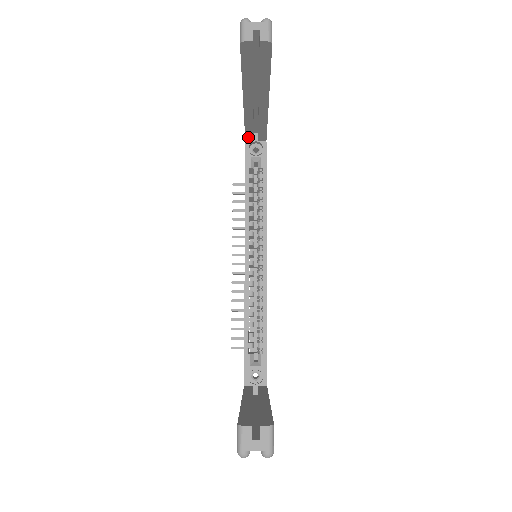
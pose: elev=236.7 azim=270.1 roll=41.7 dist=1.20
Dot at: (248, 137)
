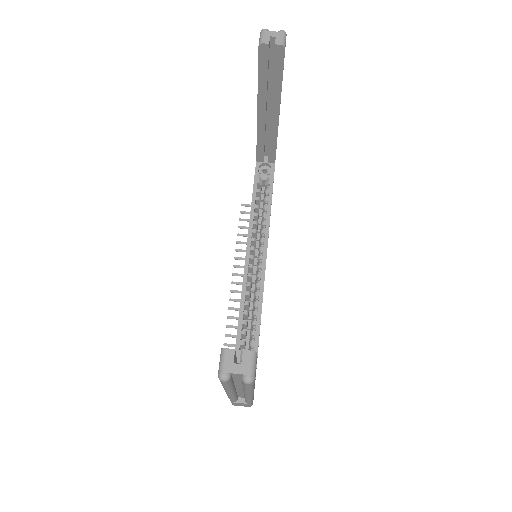
Dot at: (259, 157)
